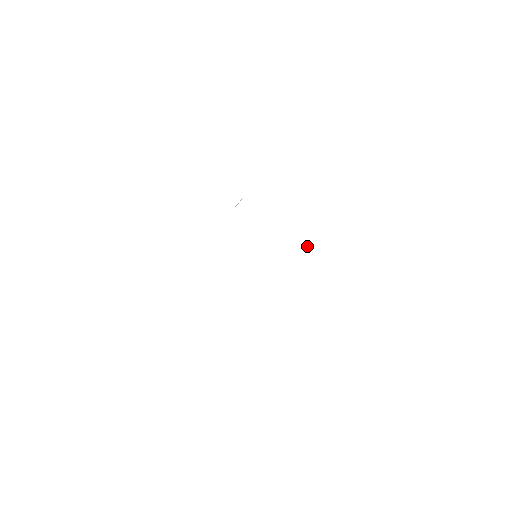
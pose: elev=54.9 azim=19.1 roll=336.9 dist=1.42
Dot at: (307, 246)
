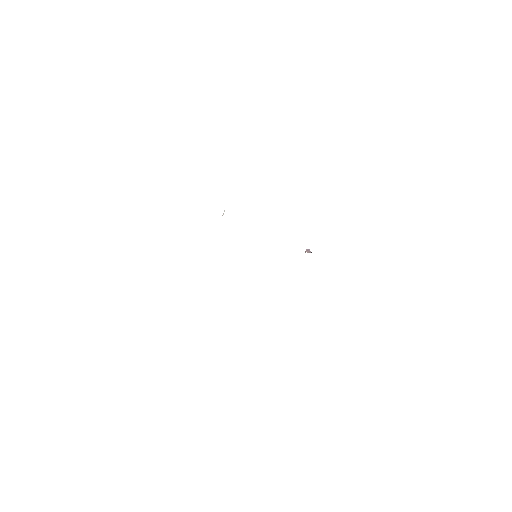
Dot at: (307, 249)
